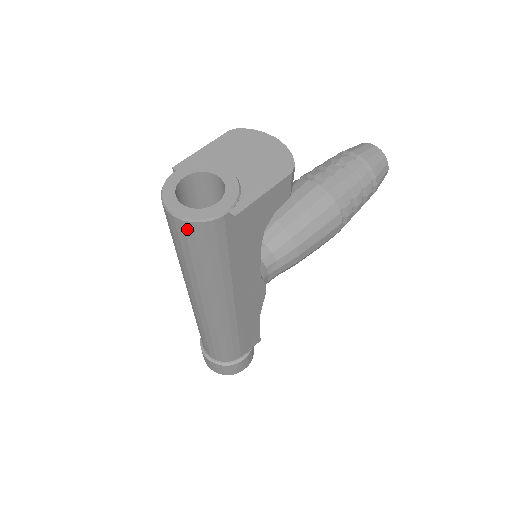
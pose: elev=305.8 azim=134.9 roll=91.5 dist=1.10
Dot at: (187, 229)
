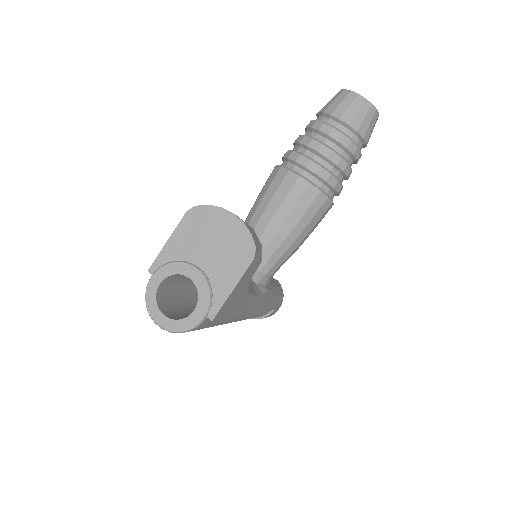
Dot at: occluded
